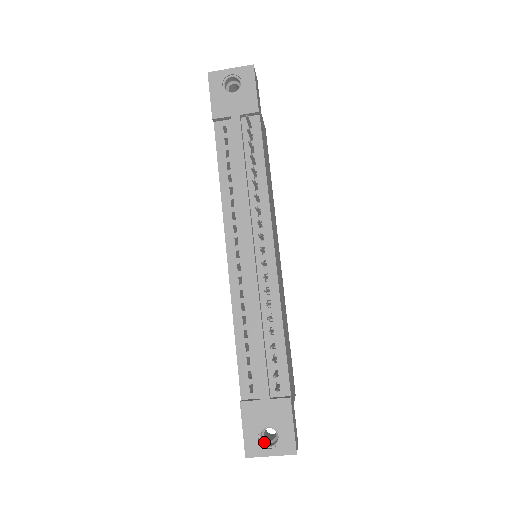
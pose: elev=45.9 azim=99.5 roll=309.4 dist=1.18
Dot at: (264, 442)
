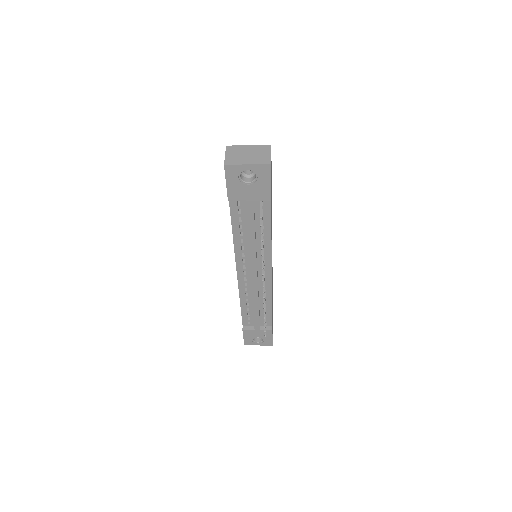
Dot at: (255, 339)
